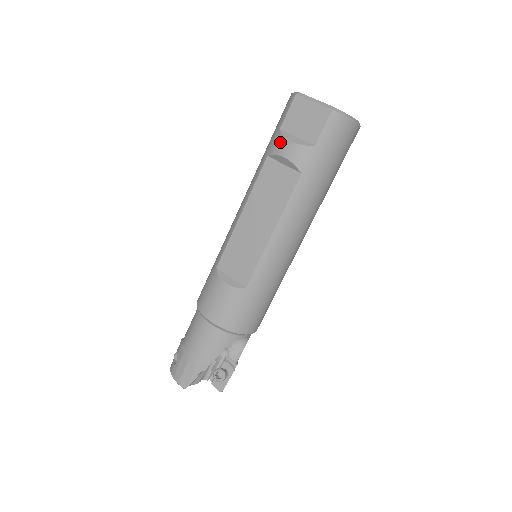
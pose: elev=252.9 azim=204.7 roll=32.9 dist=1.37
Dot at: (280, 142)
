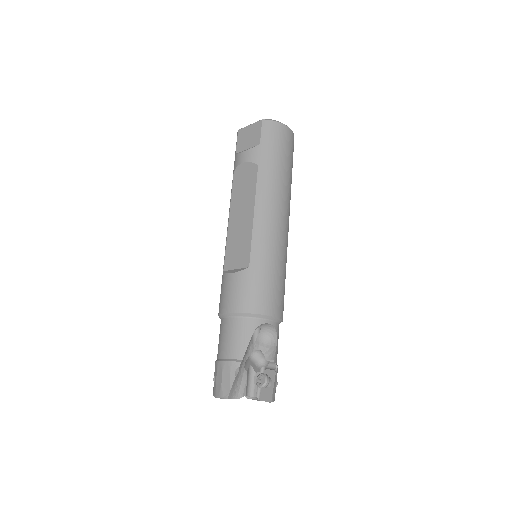
Dot at: (237, 158)
